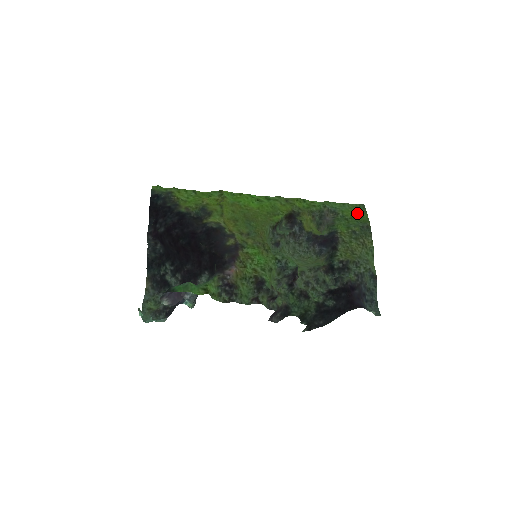
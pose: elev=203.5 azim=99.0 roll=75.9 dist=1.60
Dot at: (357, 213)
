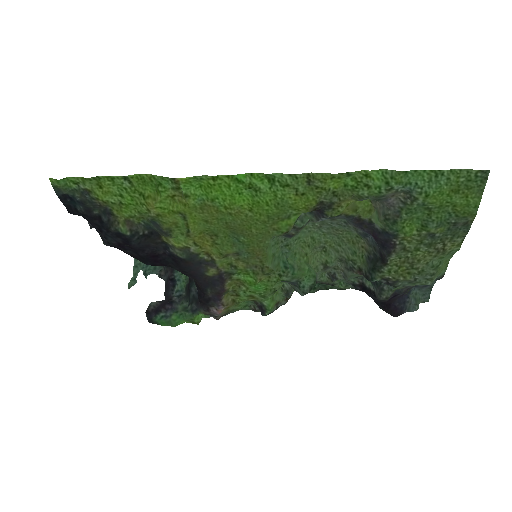
Dot at: (458, 196)
